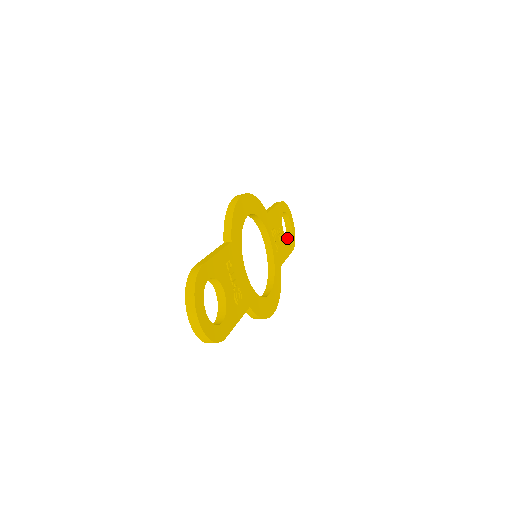
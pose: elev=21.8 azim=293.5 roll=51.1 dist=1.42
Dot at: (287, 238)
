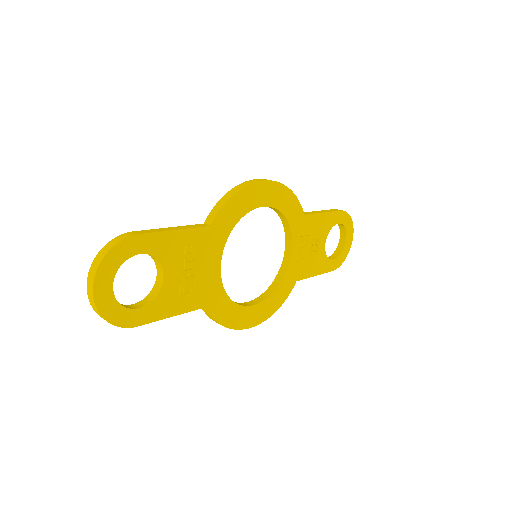
Dot at: (333, 254)
